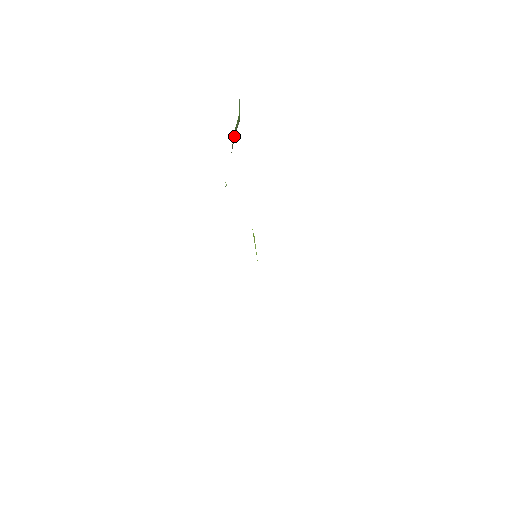
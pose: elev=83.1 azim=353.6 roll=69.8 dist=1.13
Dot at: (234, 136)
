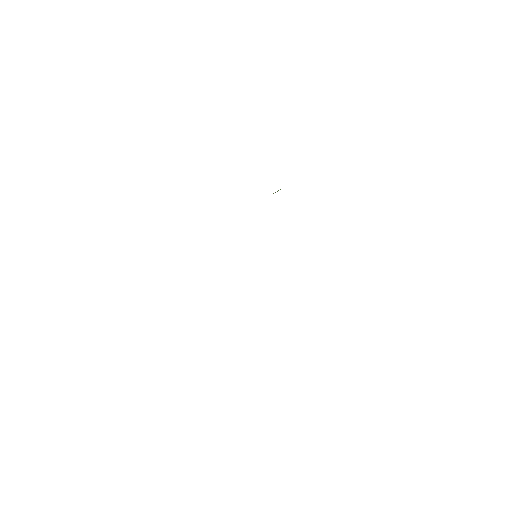
Dot at: occluded
